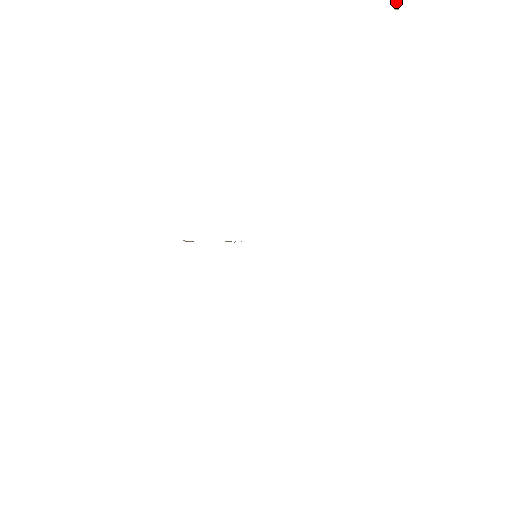
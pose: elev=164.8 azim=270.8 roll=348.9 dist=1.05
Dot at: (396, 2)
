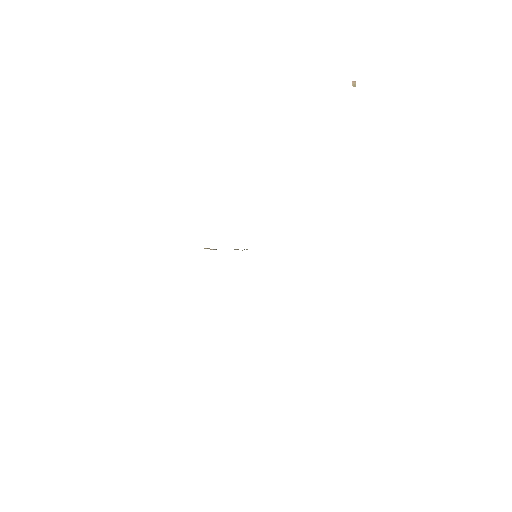
Dot at: (354, 82)
